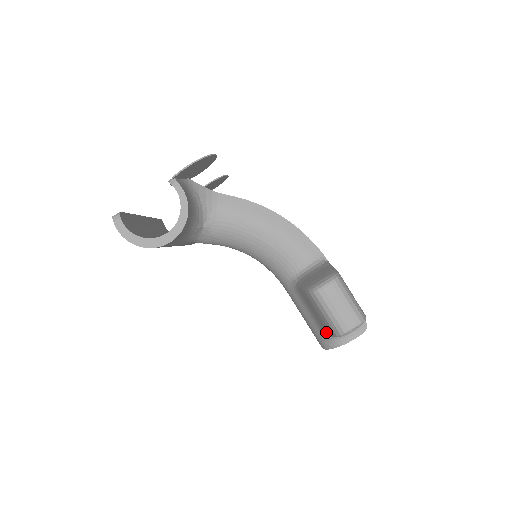
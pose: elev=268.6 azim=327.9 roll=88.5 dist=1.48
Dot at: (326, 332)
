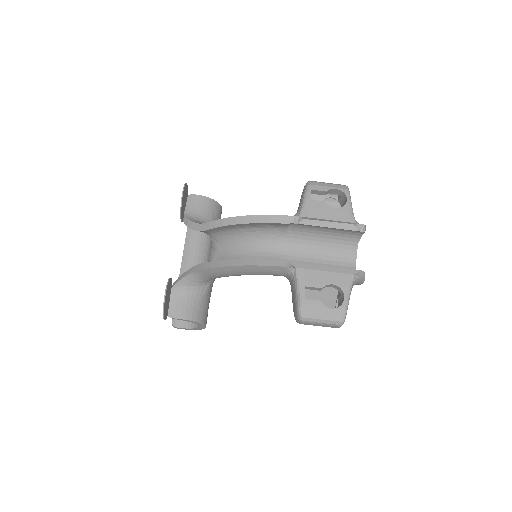
Dot at: occluded
